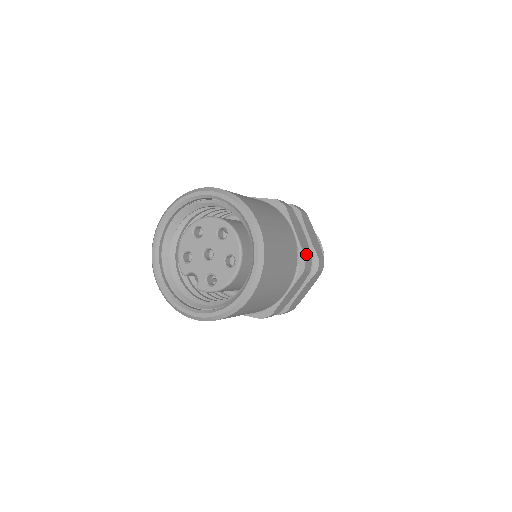
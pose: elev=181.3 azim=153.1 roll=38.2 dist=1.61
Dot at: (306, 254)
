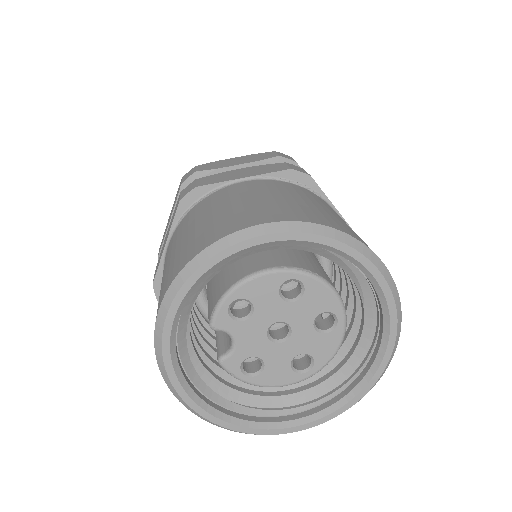
Dot at: occluded
